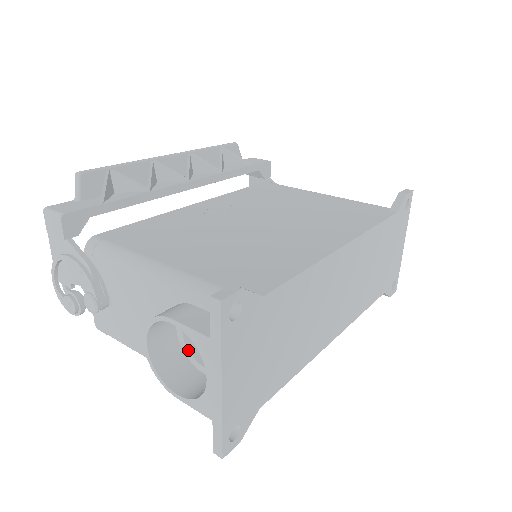
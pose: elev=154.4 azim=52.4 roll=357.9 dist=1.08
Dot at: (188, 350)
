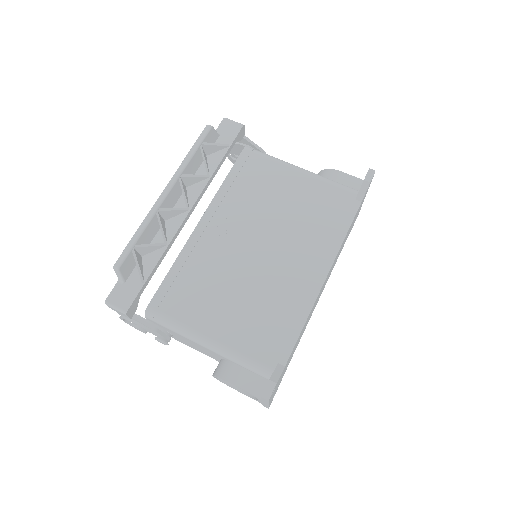
Dot at: occluded
